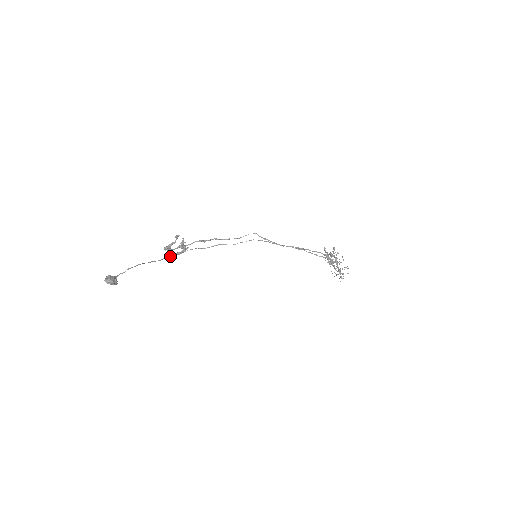
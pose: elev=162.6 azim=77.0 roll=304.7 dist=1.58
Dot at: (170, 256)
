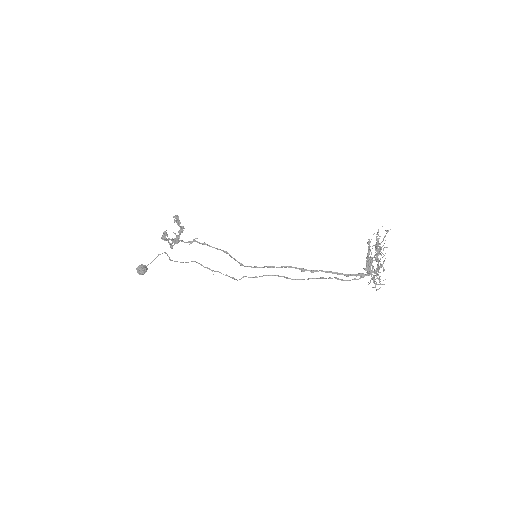
Dot at: (171, 248)
